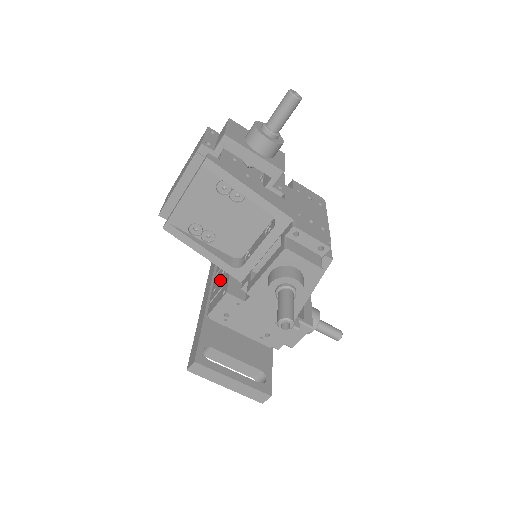
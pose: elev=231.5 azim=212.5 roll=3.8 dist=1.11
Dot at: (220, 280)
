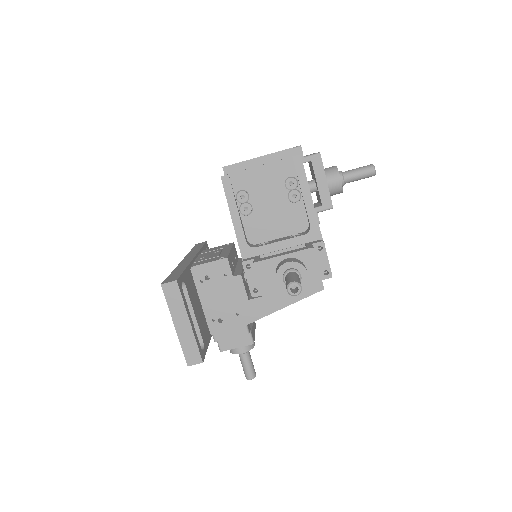
Dot at: (212, 254)
